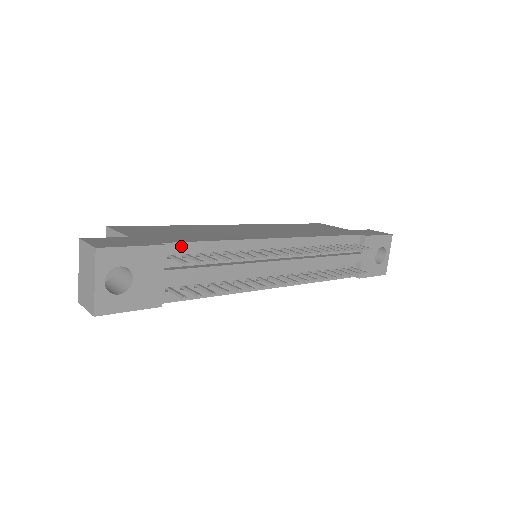
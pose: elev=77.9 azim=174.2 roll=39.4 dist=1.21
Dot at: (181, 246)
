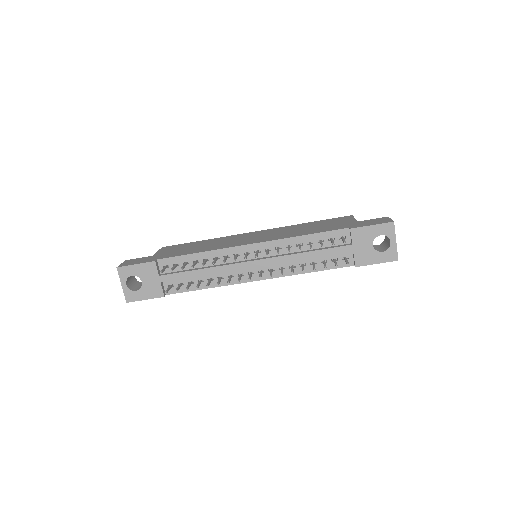
Dot at: (171, 260)
